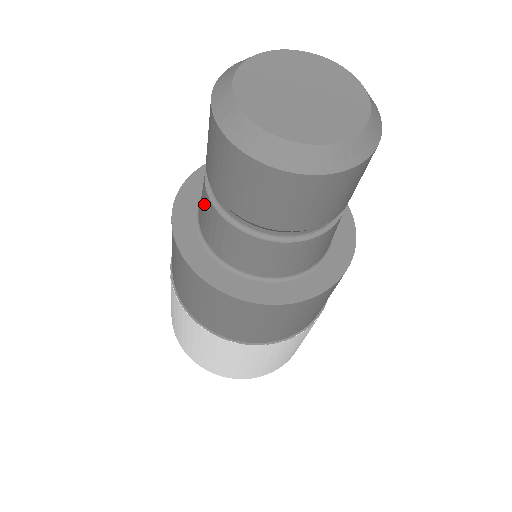
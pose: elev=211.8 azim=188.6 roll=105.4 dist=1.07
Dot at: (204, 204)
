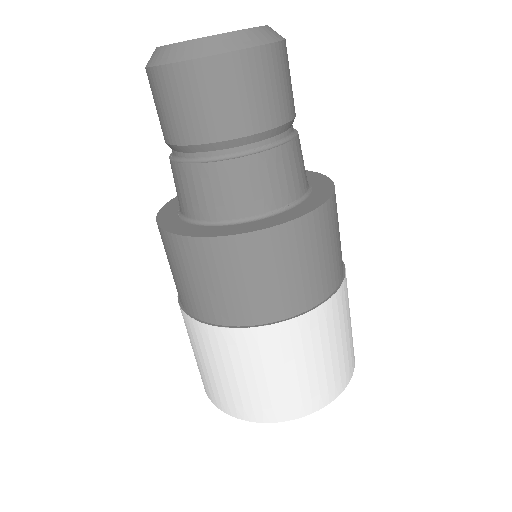
Dot at: occluded
